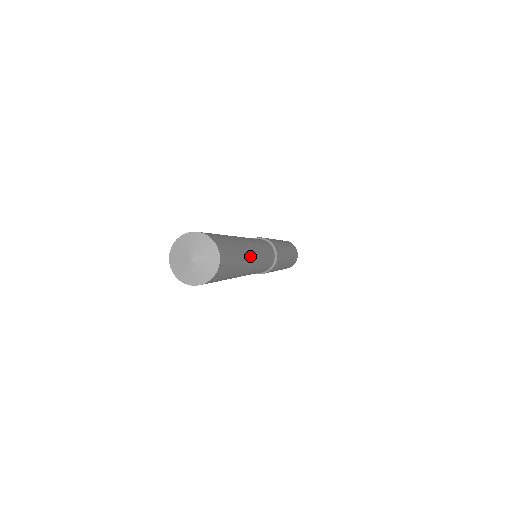
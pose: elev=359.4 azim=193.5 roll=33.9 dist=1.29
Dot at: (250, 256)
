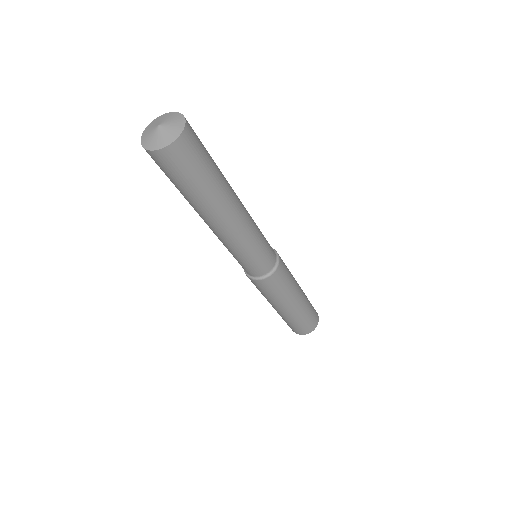
Dot at: (233, 192)
